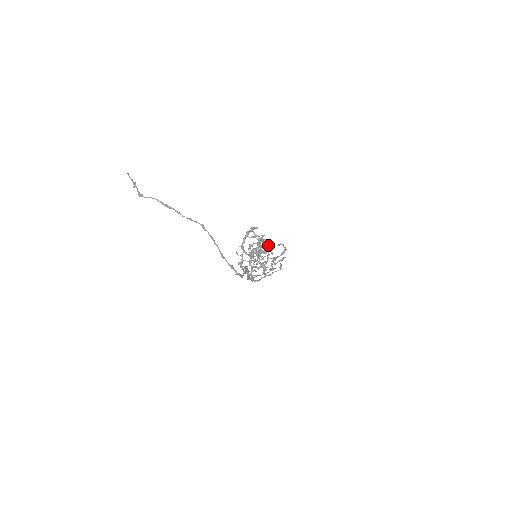
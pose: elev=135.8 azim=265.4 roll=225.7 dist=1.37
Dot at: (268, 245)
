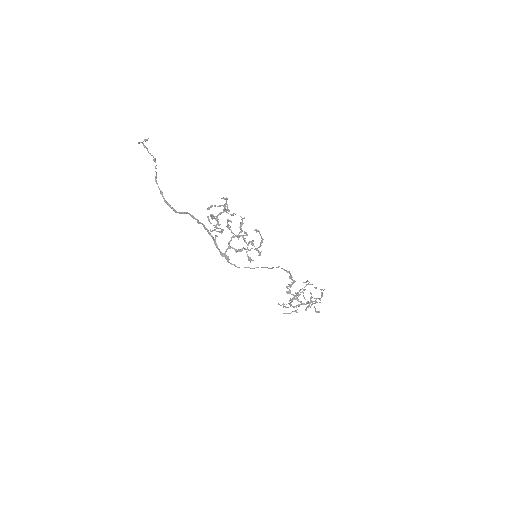
Dot at: (308, 283)
